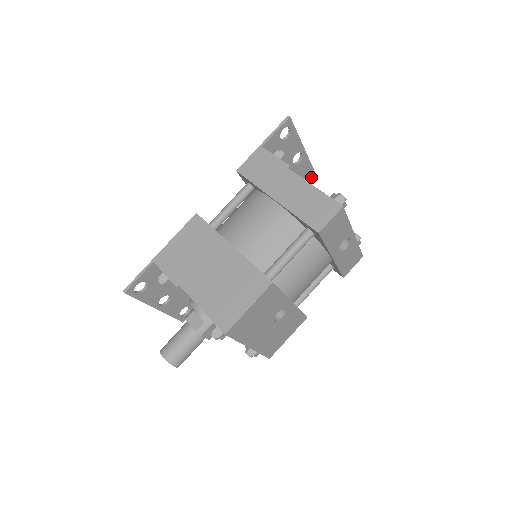
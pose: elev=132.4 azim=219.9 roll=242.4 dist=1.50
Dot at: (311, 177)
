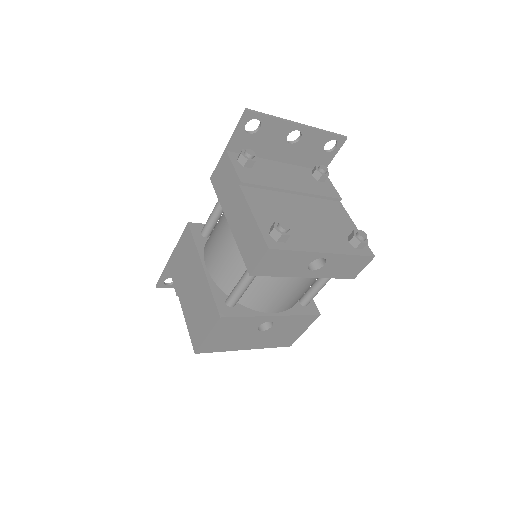
Dot at: (336, 141)
